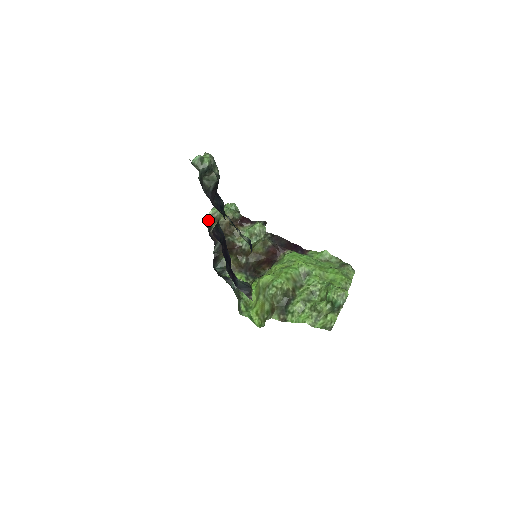
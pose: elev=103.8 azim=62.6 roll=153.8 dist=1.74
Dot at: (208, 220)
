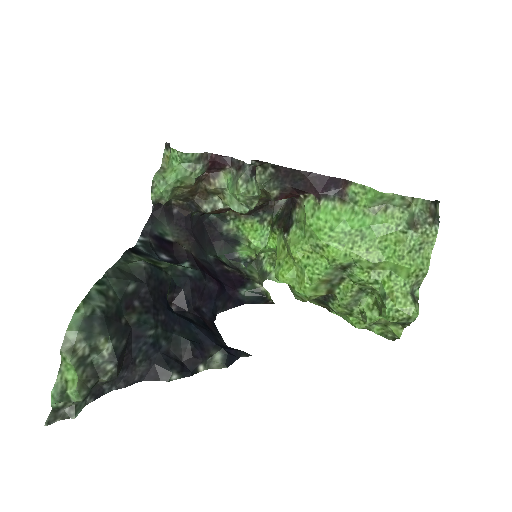
Dot at: (157, 205)
